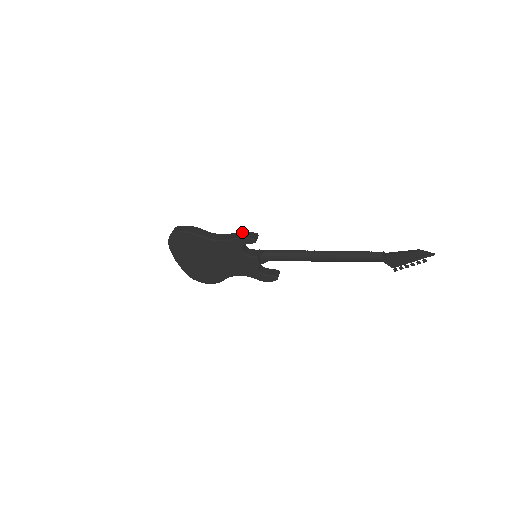
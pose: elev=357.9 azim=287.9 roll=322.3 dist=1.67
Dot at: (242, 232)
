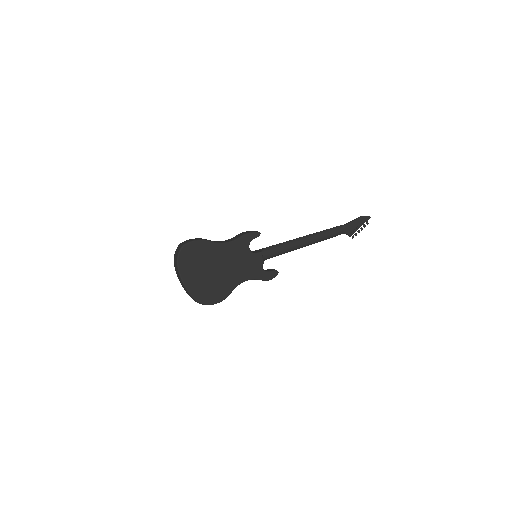
Dot at: (243, 232)
